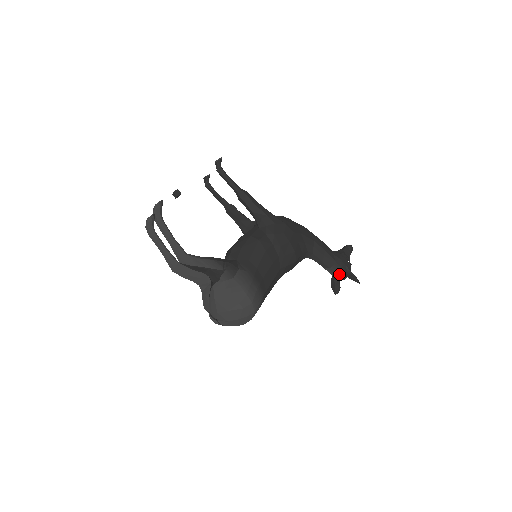
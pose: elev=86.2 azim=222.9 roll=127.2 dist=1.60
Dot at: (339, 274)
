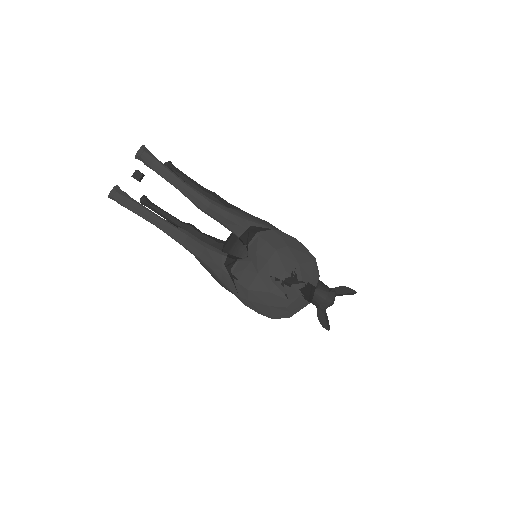
Dot at: (329, 294)
